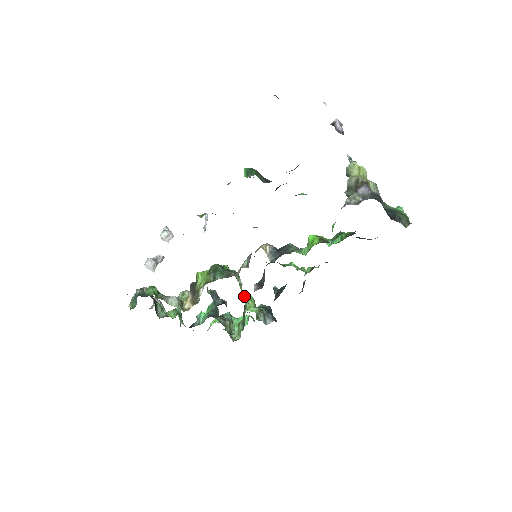
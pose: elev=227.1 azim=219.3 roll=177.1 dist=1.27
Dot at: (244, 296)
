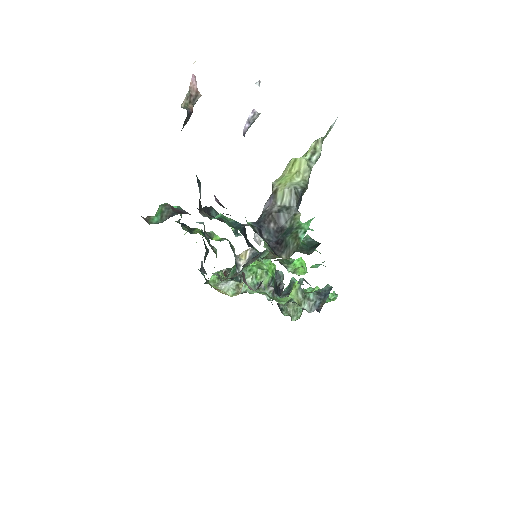
Dot at: (270, 288)
